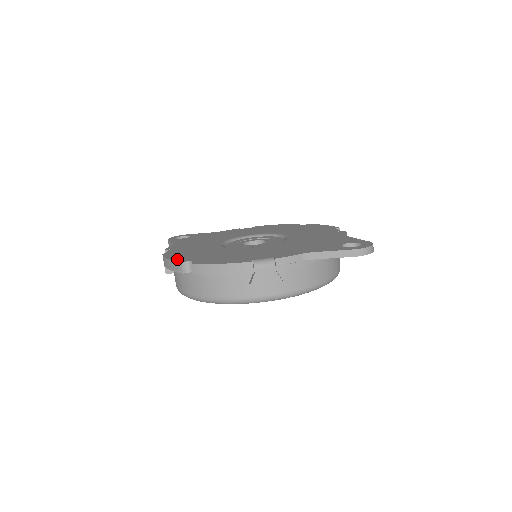
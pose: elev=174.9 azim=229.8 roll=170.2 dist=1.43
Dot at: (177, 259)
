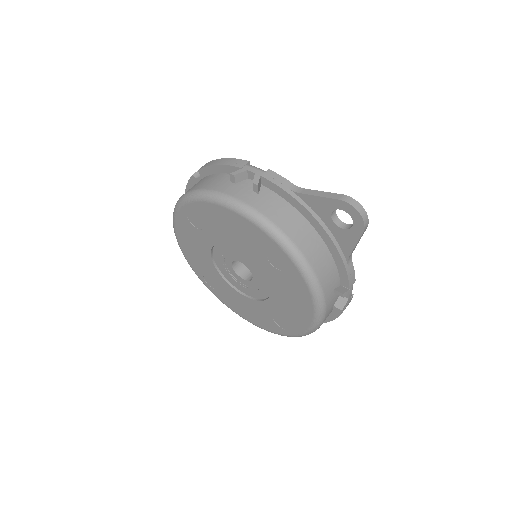
Dot at: occluded
